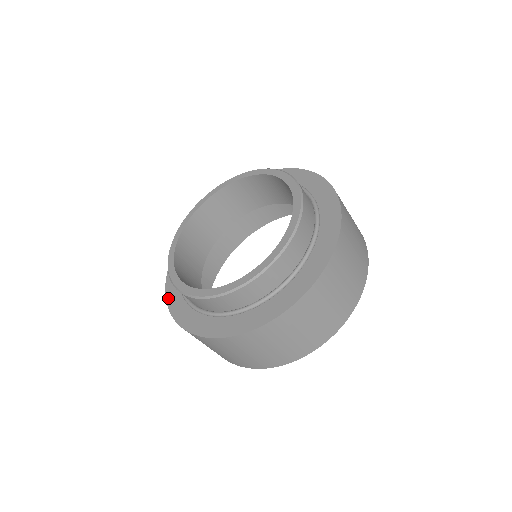
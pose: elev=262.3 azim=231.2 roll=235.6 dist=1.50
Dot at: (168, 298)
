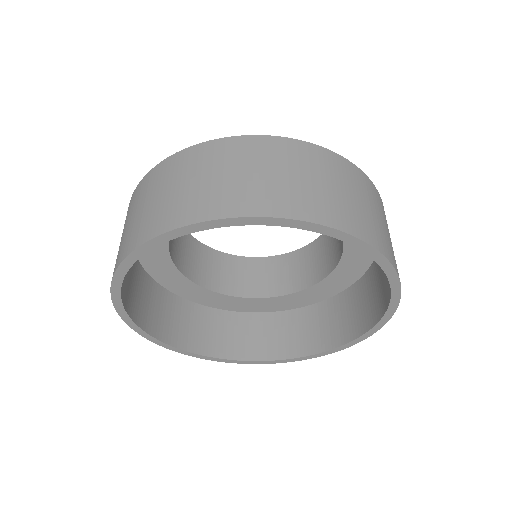
Dot at: occluded
